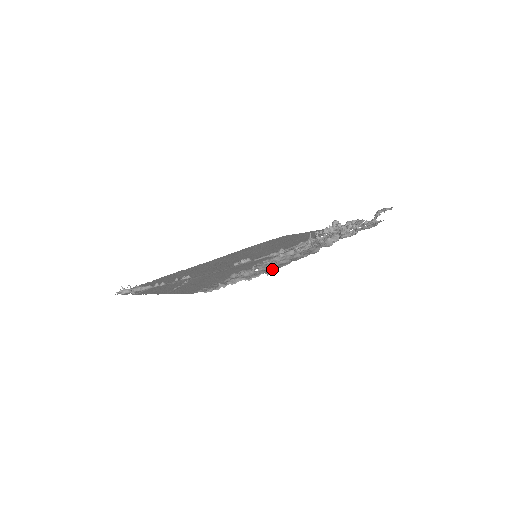
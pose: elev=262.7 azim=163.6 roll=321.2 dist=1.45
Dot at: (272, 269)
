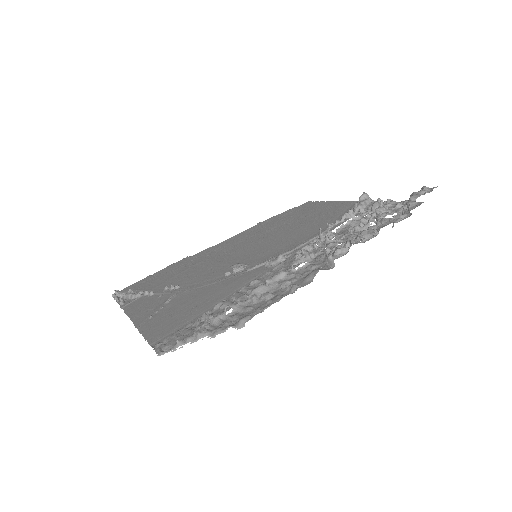
Dot at: (243, 319)
